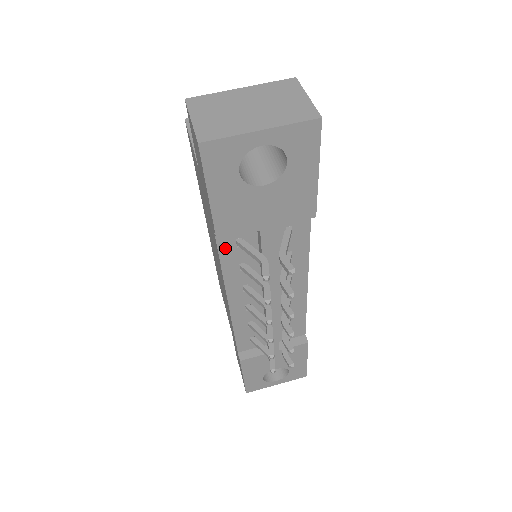
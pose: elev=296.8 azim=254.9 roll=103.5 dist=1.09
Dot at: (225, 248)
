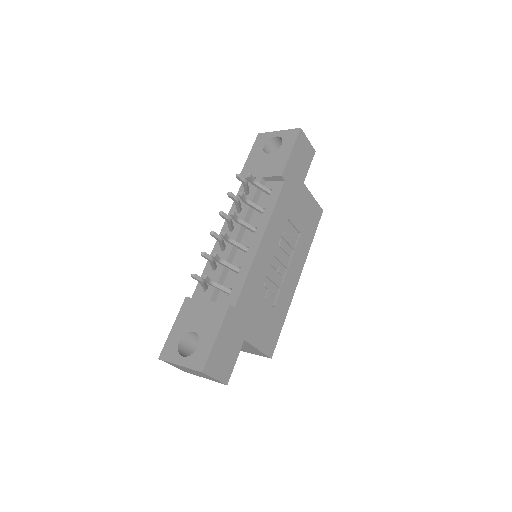
Dot at: occluded
